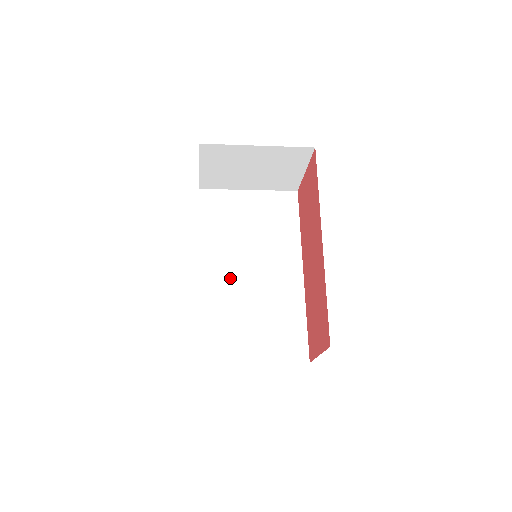
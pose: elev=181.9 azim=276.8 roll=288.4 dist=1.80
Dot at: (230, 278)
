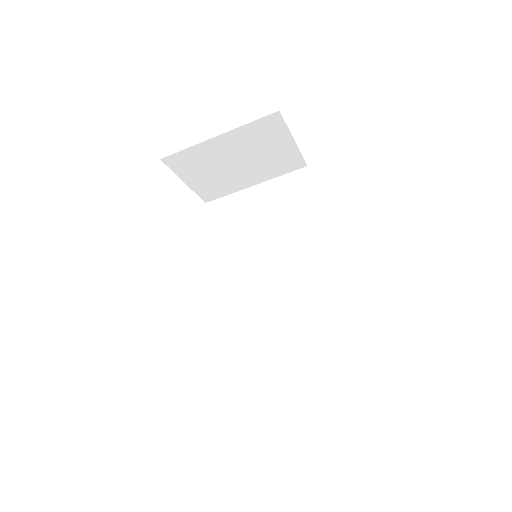
Dot at: (251, 287)
